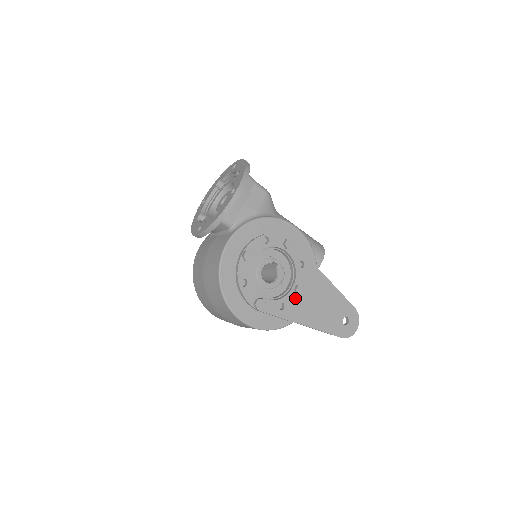
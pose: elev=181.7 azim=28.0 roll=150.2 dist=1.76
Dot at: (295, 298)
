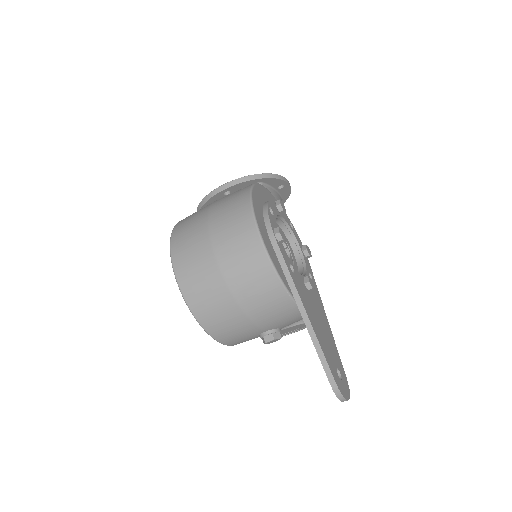
Dot at: (303, 284)
